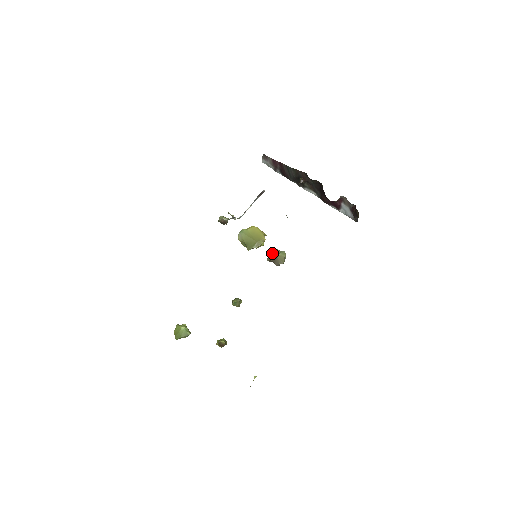
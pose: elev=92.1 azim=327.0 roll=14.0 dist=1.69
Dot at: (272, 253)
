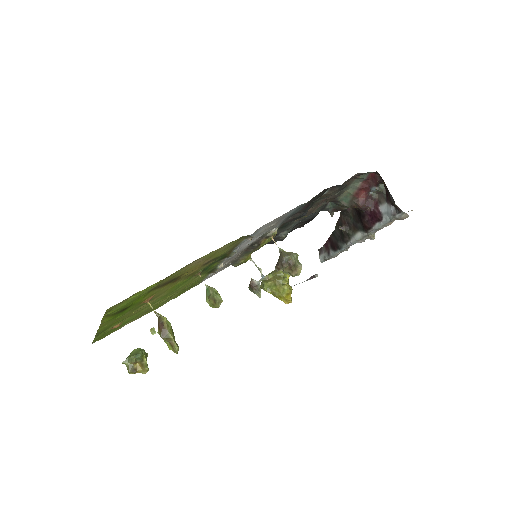
Dot at: occluded
